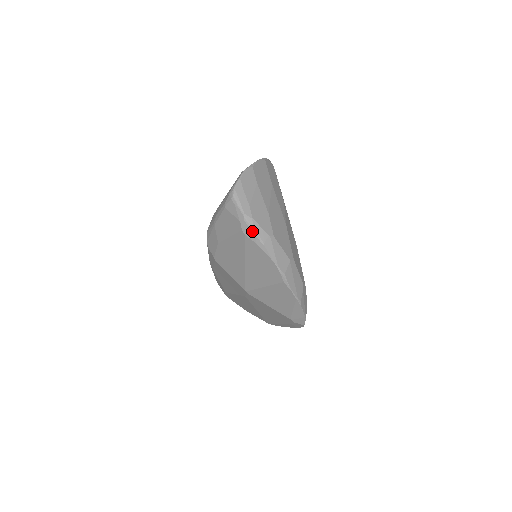
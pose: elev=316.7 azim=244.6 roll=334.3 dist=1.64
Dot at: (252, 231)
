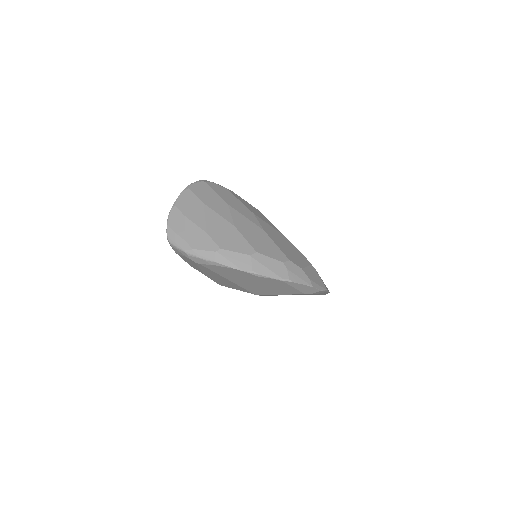
Dot at: (200, 259)
